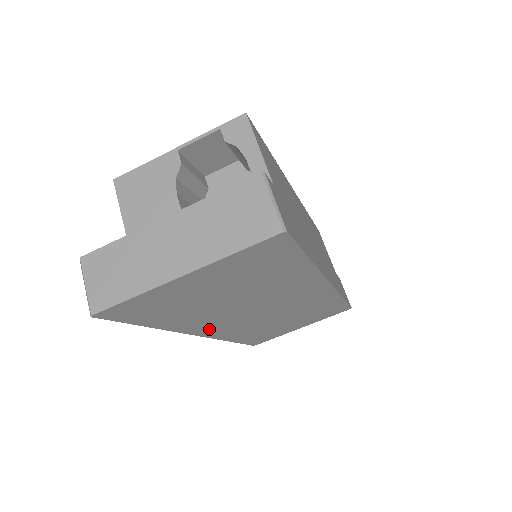
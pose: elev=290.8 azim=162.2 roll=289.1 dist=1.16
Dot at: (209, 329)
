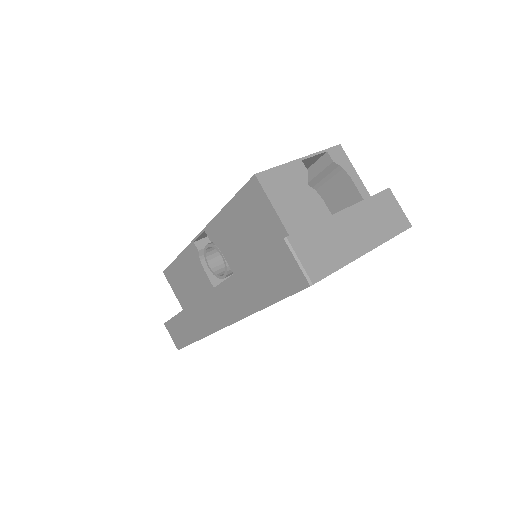
Dot at: occluded
